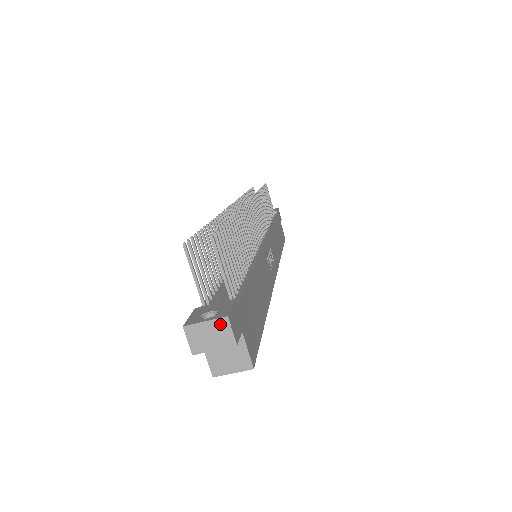
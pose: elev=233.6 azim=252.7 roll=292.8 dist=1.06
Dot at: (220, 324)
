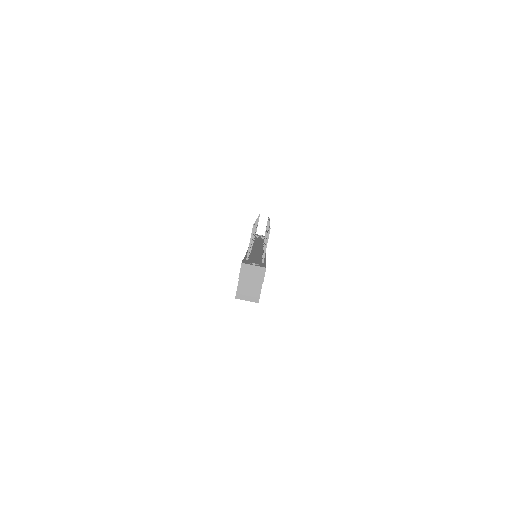
Dot at: (260, 270)
